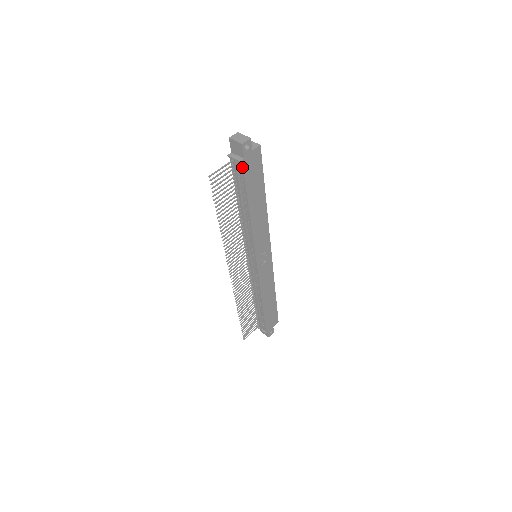
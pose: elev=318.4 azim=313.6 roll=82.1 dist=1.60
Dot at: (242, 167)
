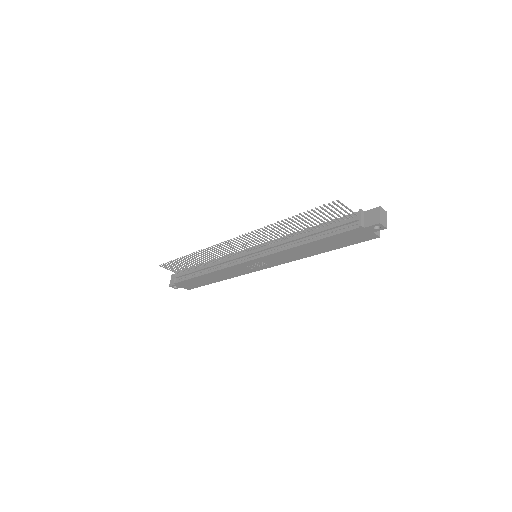
Dot at: (354, 228)
